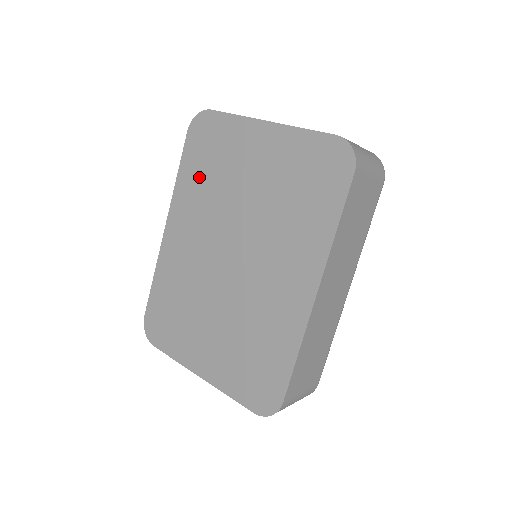
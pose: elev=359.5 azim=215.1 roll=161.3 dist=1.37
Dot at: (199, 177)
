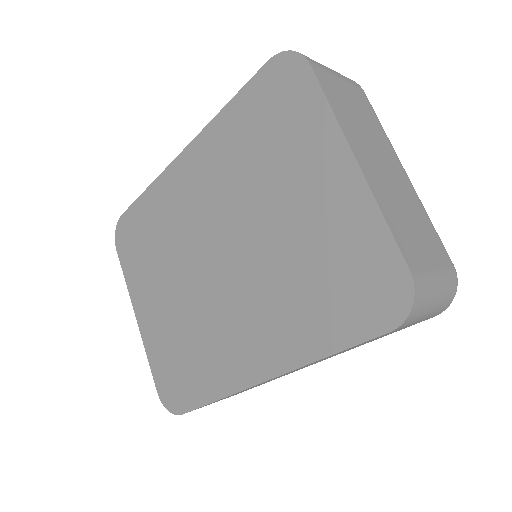
Dot at: (244, 136)
